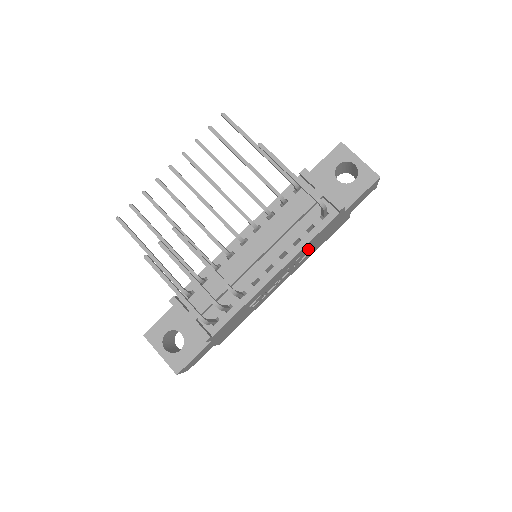
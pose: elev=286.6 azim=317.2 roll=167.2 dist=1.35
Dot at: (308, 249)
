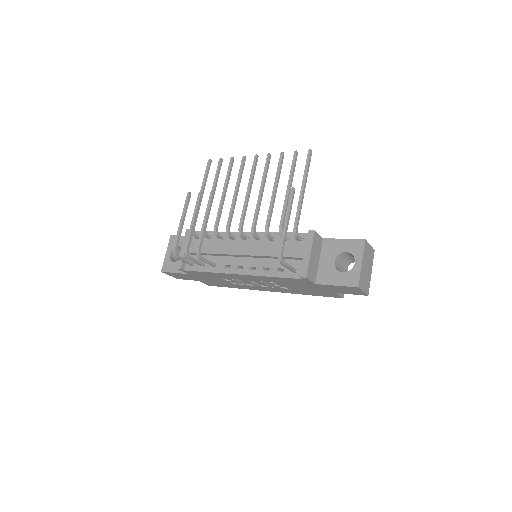
Dot at: (281, 283)
